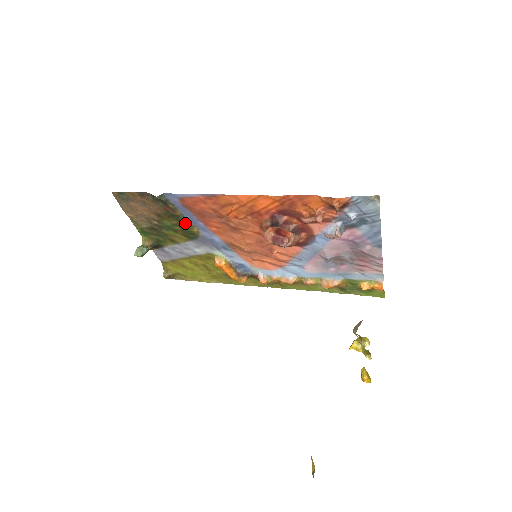
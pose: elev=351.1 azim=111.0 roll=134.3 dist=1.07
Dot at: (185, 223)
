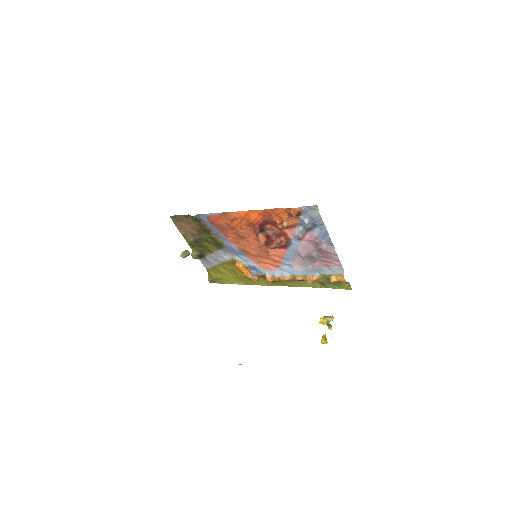
Dot at: (213, 235)
